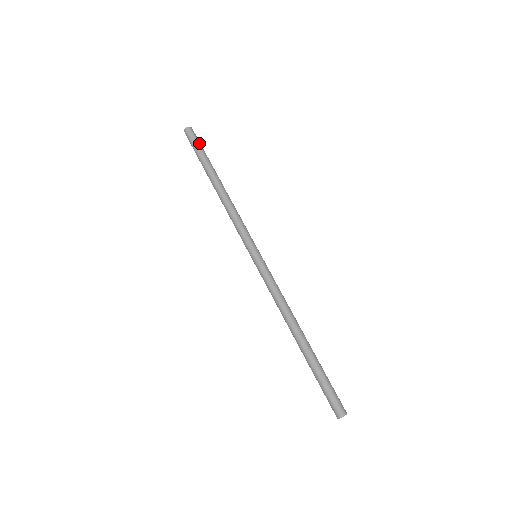
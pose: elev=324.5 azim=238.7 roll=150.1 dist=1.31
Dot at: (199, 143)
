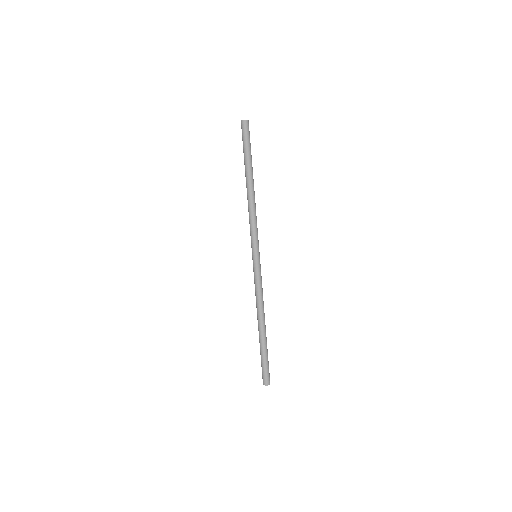
Dot at: occluded
